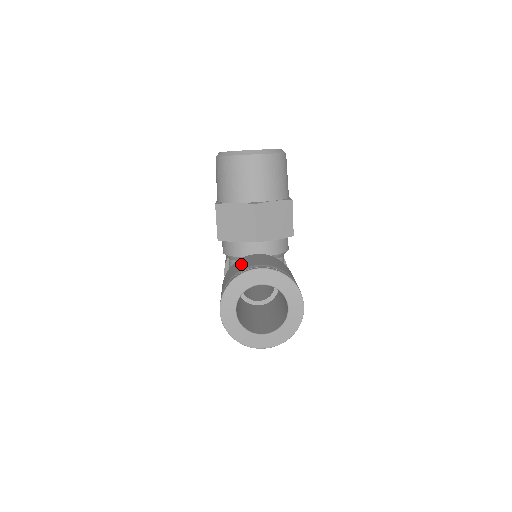
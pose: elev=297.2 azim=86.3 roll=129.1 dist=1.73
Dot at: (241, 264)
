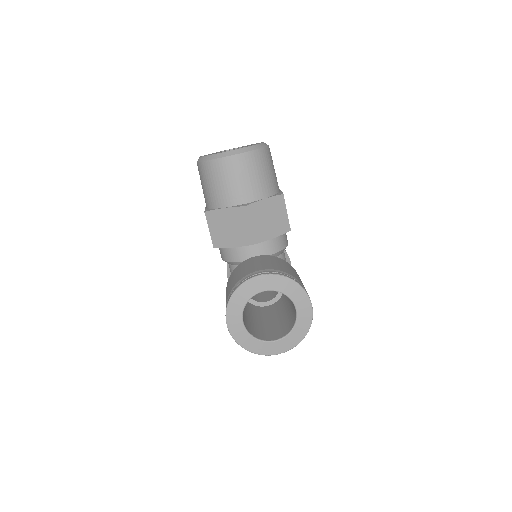
Dot at: (241, 271)
